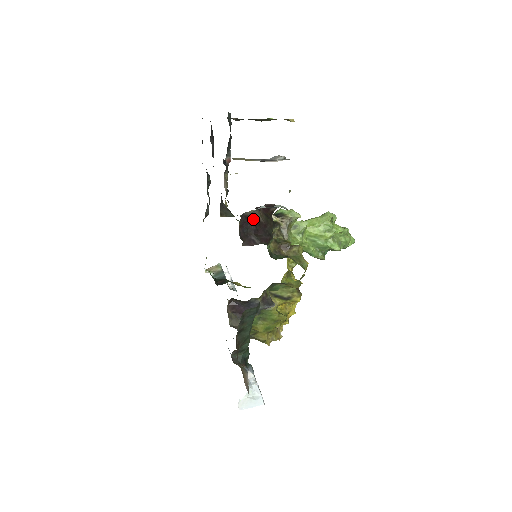
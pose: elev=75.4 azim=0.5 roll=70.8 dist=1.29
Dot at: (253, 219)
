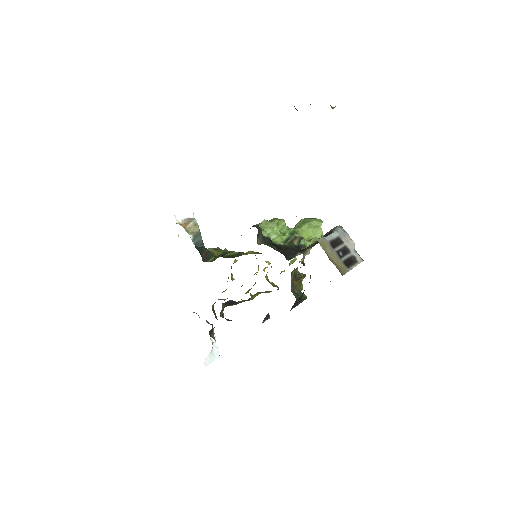
Dot at: occluded
